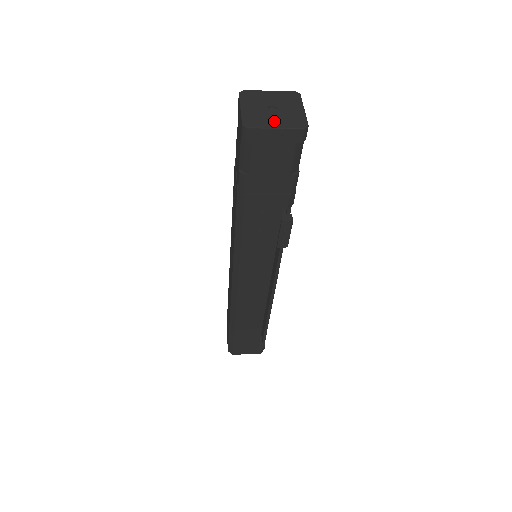
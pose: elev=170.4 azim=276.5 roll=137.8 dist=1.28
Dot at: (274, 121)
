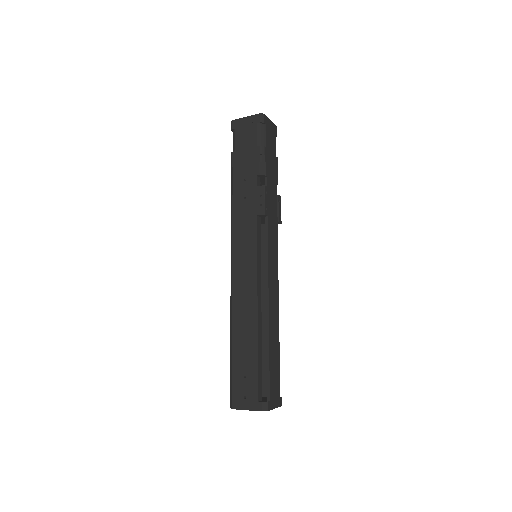
Dot at: occluded
